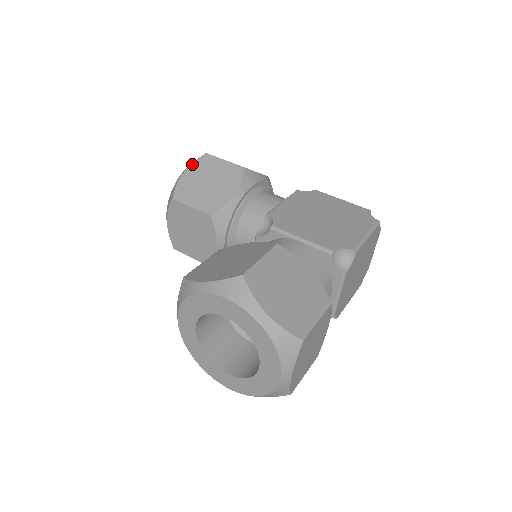
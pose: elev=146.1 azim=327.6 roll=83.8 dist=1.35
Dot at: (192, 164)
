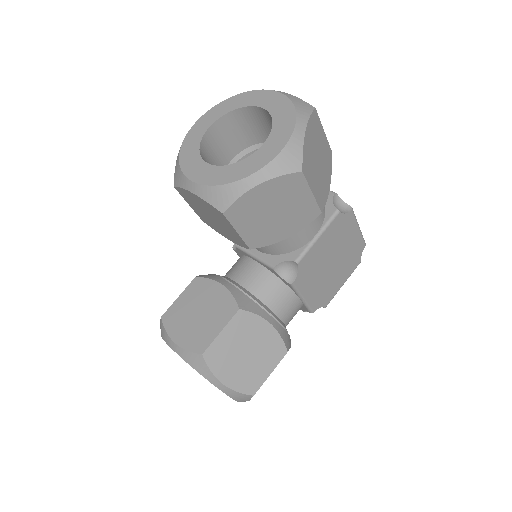
Dot at: (276, 179)
